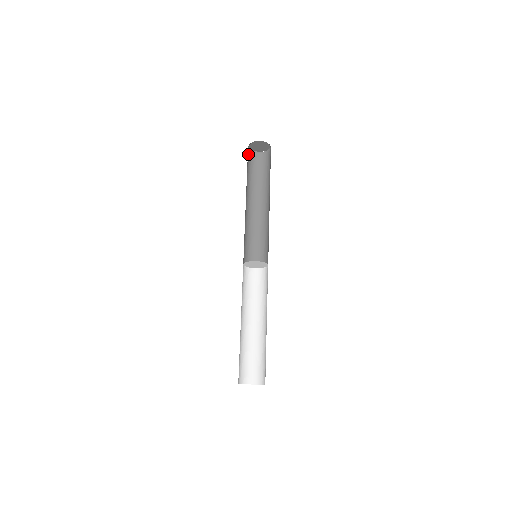
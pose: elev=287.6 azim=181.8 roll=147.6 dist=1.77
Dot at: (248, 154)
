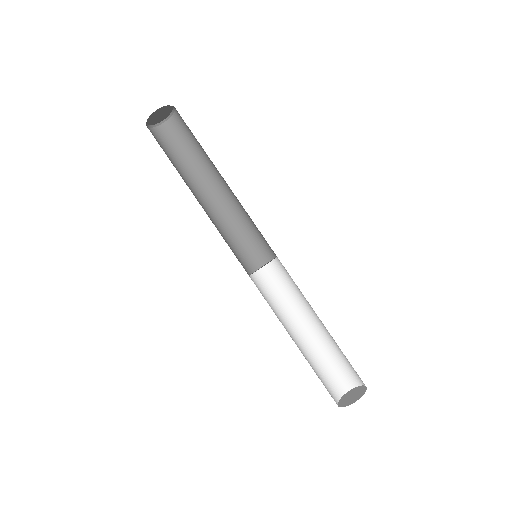
Dot at: occluded
